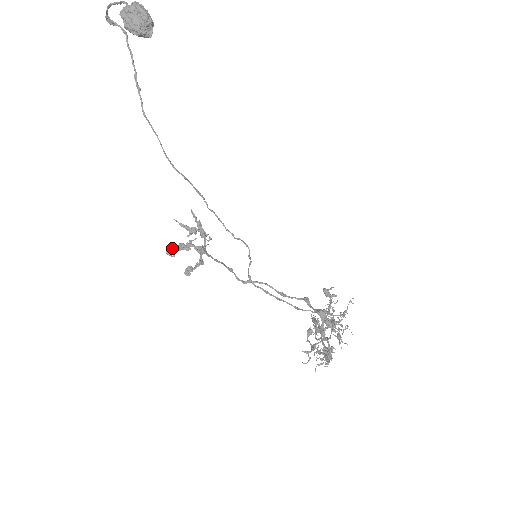
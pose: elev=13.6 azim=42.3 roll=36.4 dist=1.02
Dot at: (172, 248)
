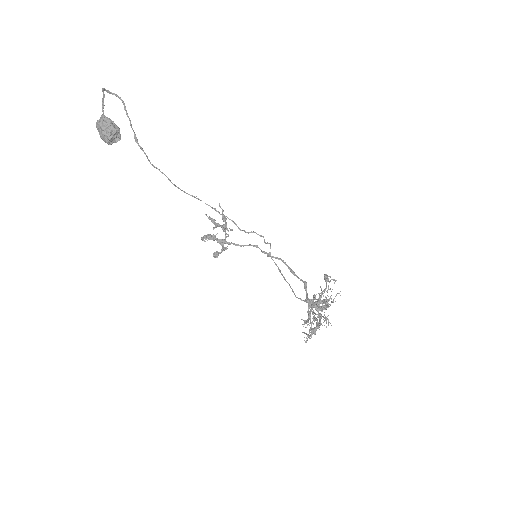
Dot at: (203, 237)
